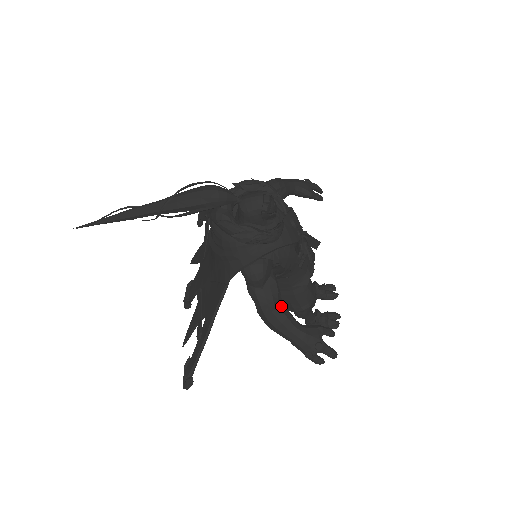
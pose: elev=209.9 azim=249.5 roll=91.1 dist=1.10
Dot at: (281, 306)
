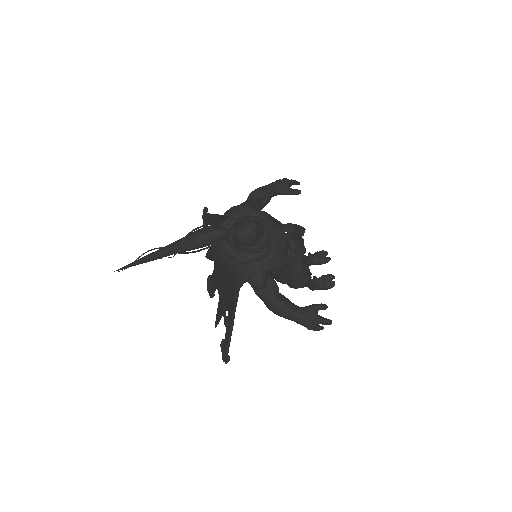
Dot at: (282, 299)
